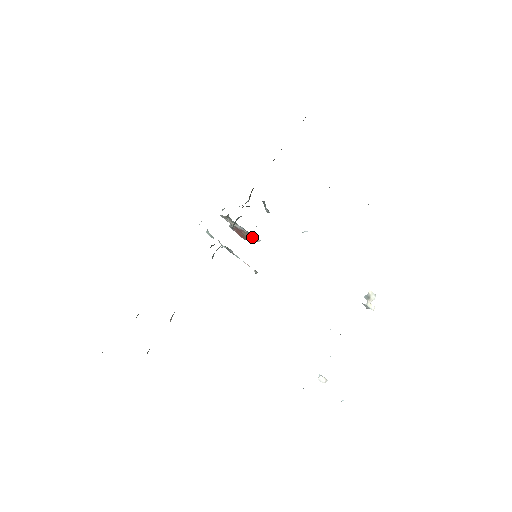
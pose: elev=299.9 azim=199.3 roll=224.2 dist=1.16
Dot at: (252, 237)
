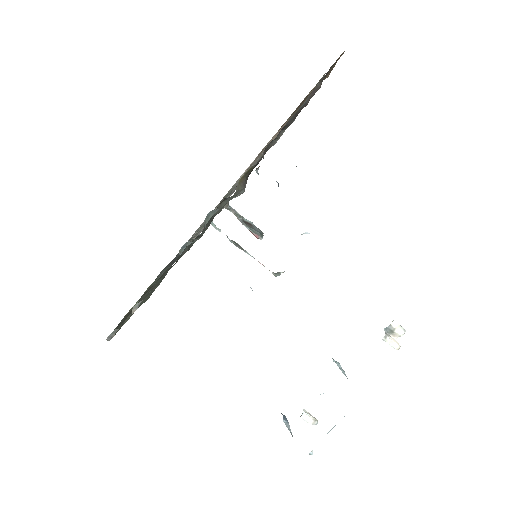
Dot at: (254, 234)
